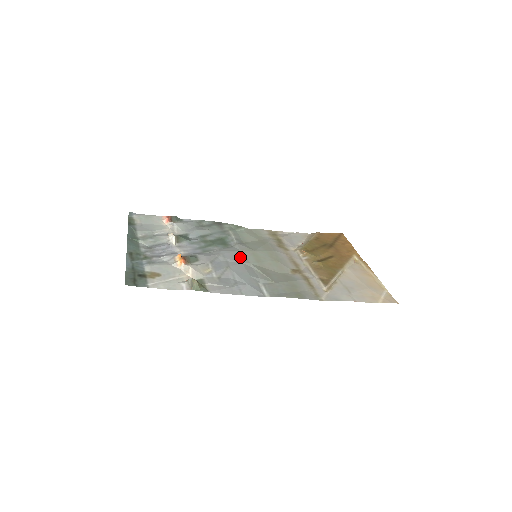
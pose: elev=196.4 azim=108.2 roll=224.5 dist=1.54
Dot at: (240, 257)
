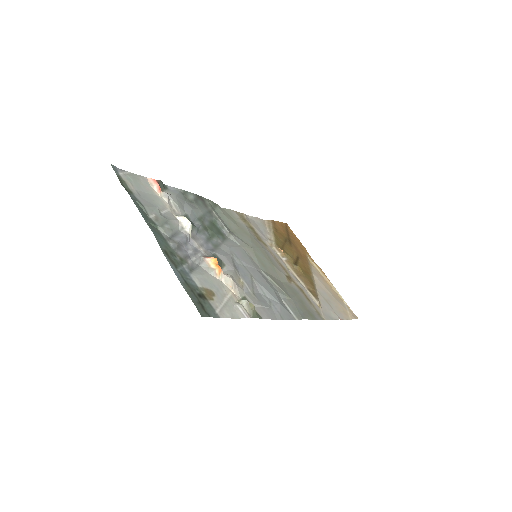
Dot at: (249, 259)
